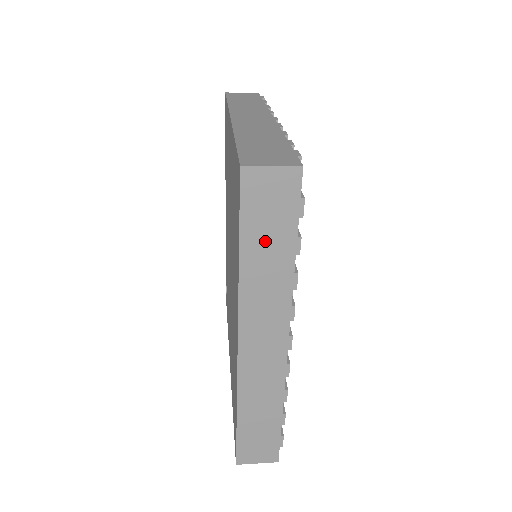
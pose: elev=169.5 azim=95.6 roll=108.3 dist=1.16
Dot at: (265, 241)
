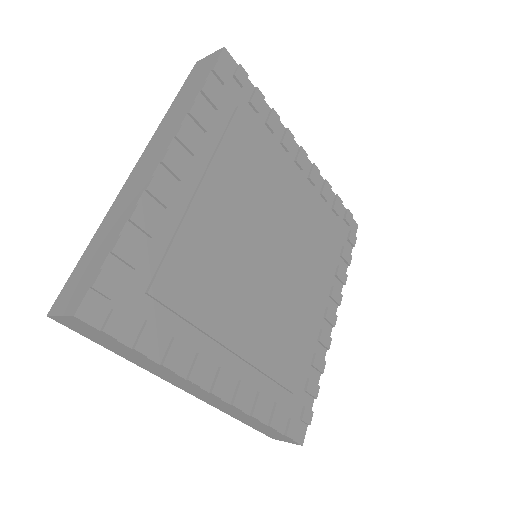
Dot at: (118, 349)
